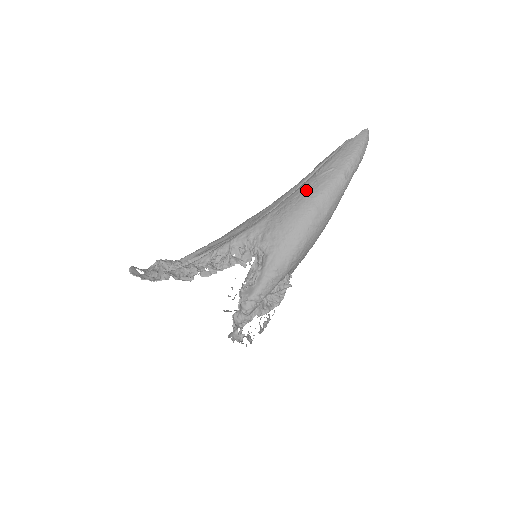
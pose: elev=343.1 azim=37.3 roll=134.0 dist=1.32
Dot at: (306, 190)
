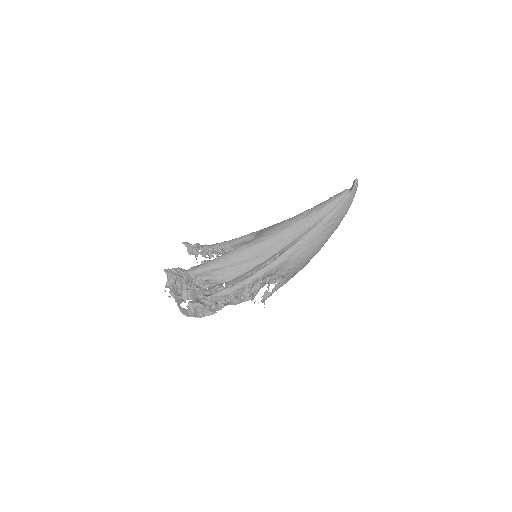
Dot at: (317, 240)
